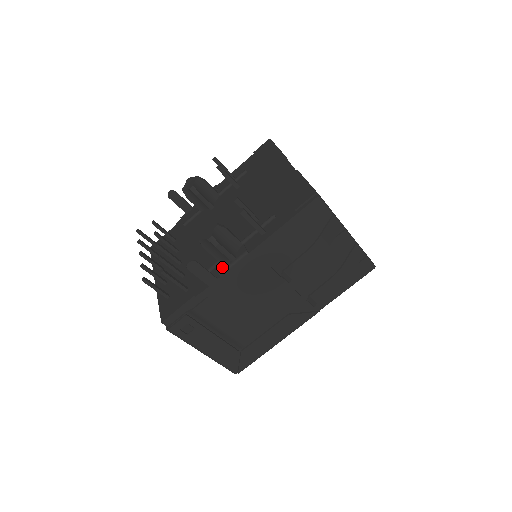
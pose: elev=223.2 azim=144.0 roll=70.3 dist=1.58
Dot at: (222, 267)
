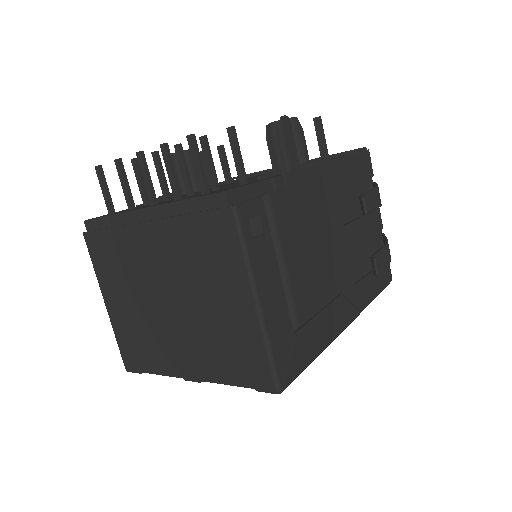
Dot at: occluded
